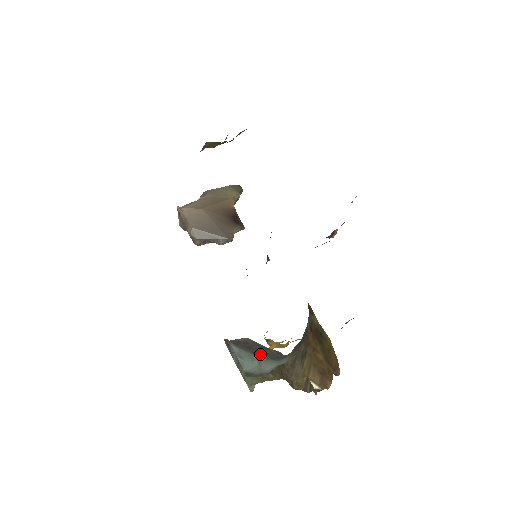
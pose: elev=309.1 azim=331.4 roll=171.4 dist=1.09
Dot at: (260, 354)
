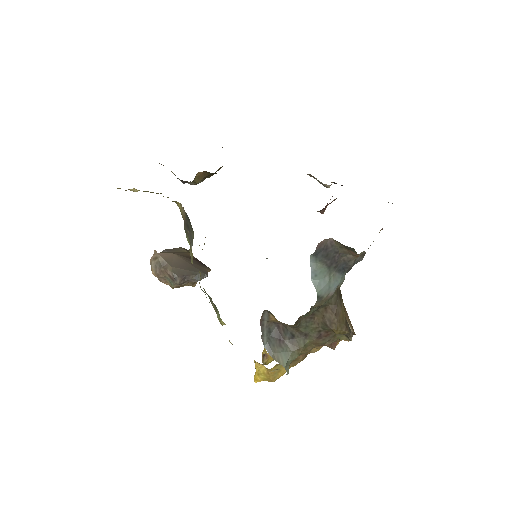
Dot at: (332, 265)
